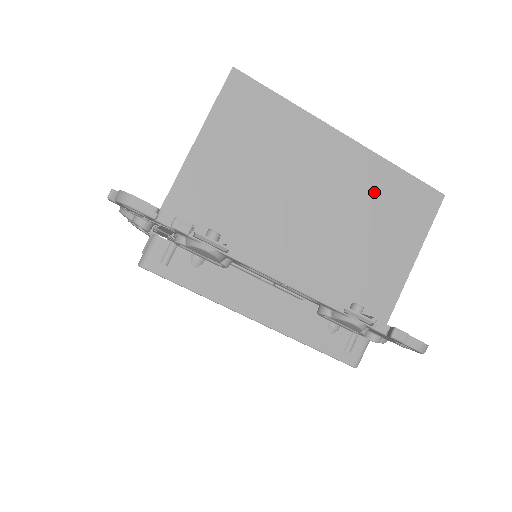
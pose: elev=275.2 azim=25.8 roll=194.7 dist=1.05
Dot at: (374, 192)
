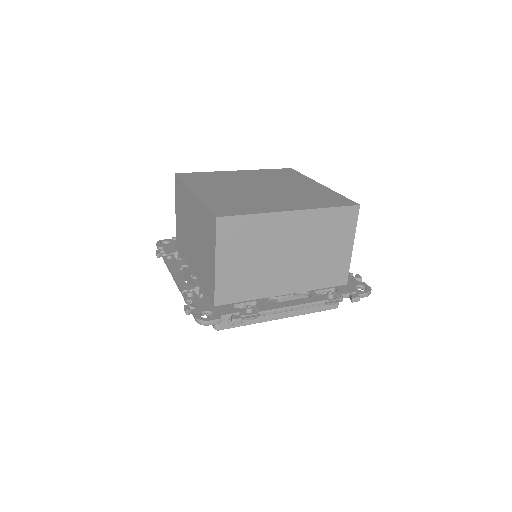
Dot at: (319, 229)
